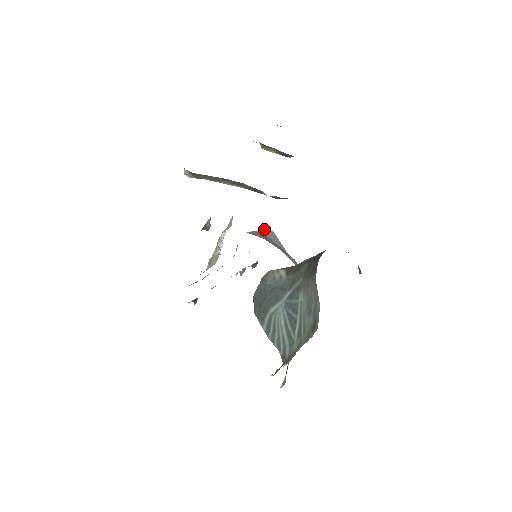
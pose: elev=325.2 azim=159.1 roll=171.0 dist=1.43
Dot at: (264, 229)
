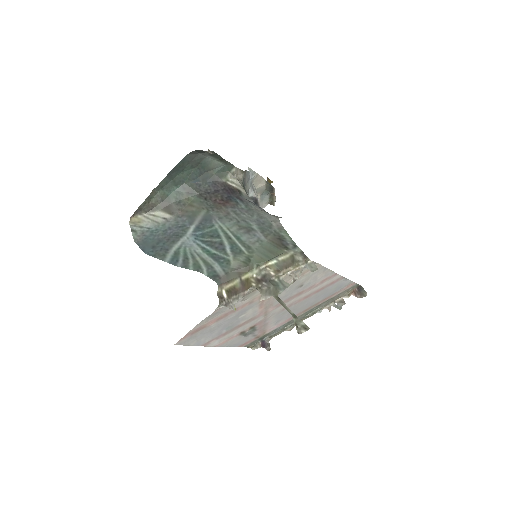
Dot at: occluded
